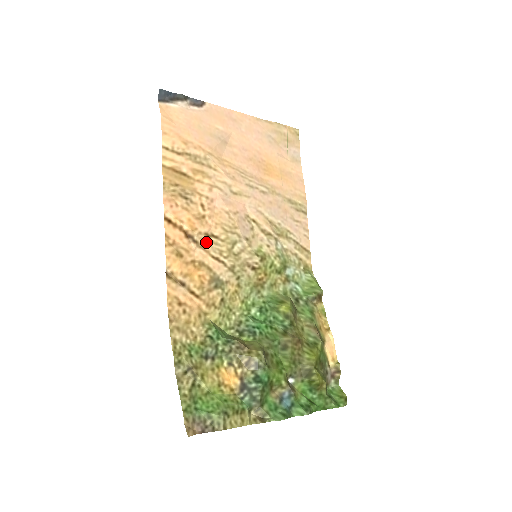
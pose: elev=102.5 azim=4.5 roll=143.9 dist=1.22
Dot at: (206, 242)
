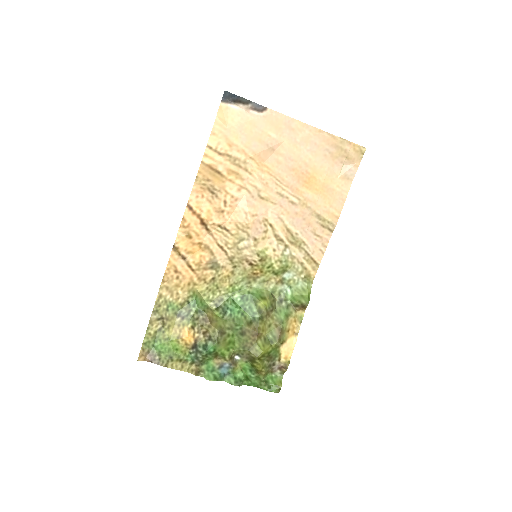
Dot at: (217, 232)
